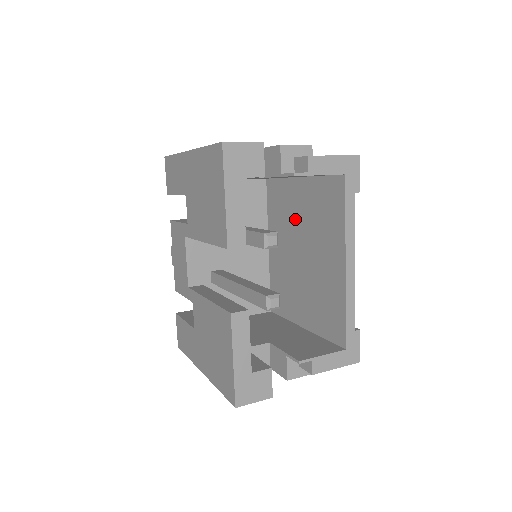
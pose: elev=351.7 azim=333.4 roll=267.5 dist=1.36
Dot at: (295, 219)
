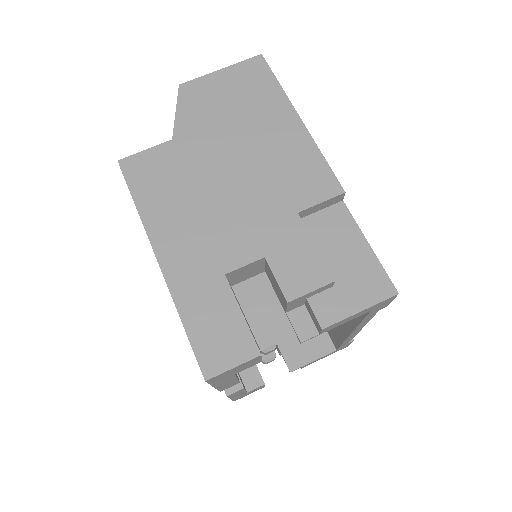
Dot at: occluded
